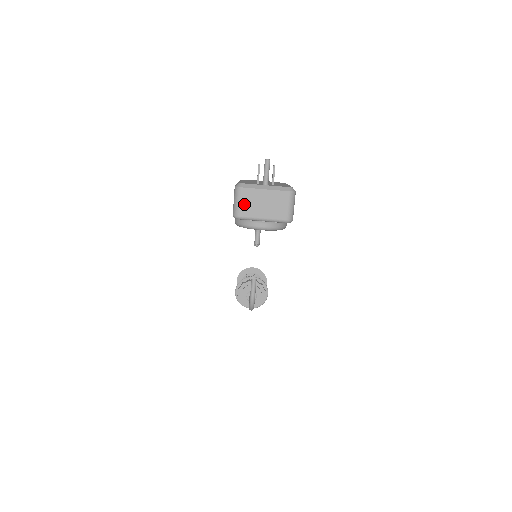
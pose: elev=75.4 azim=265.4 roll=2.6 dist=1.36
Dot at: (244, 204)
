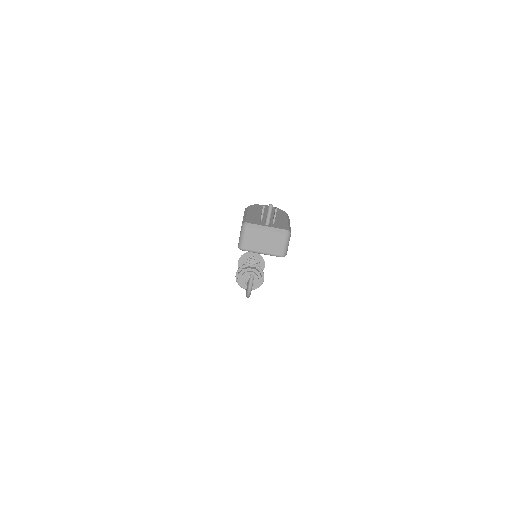
Dot at: (248, 240)
